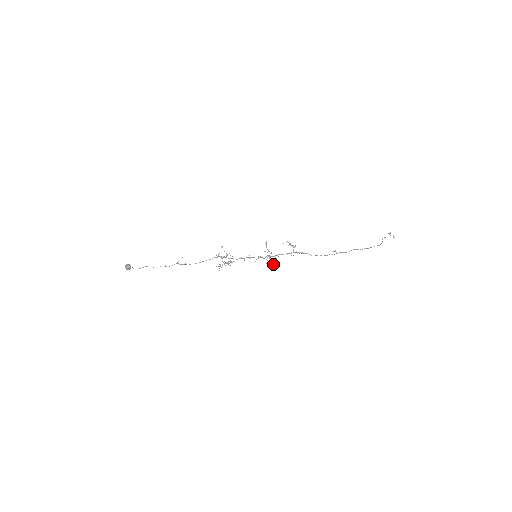
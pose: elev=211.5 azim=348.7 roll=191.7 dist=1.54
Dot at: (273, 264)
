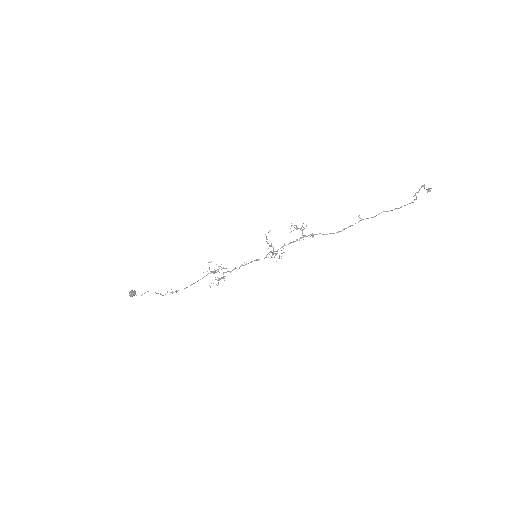
Dot at: occluded
